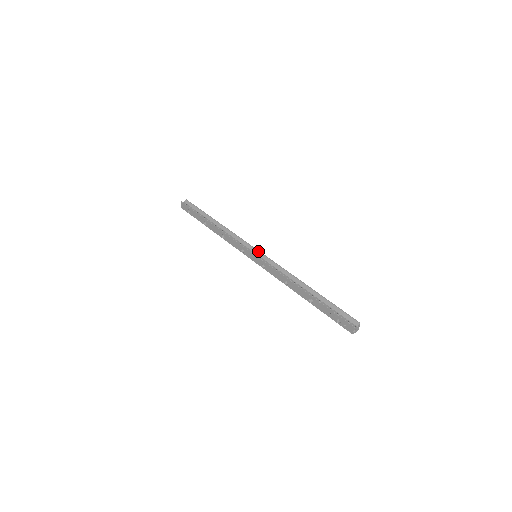
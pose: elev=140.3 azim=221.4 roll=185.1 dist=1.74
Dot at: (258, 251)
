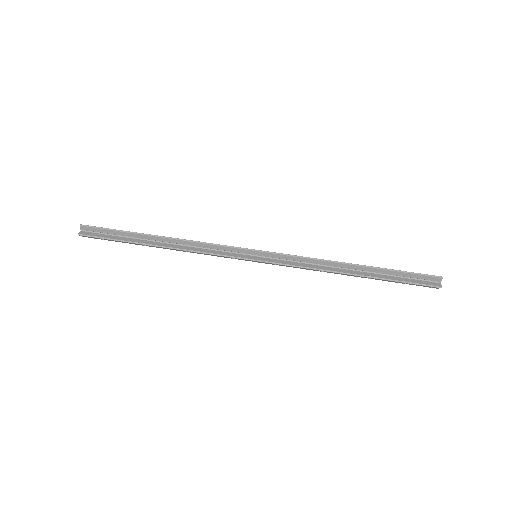
Dot at: (256, 251)
